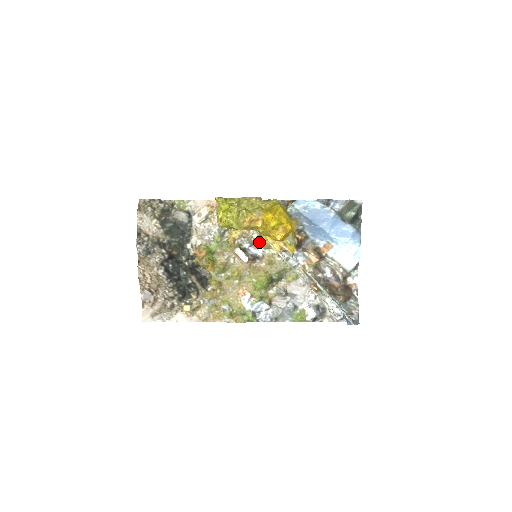
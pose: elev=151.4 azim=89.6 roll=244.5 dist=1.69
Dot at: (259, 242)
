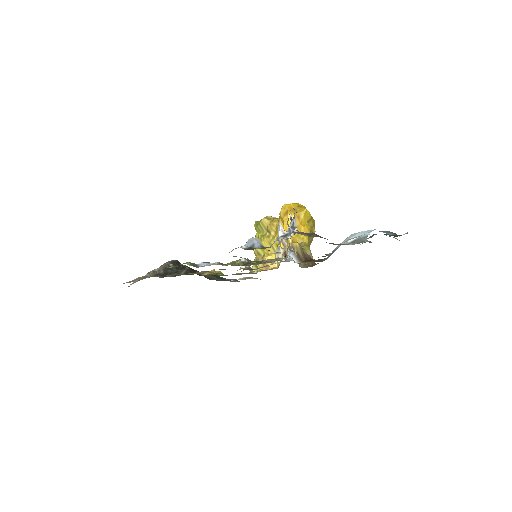
Dot at: occluded
